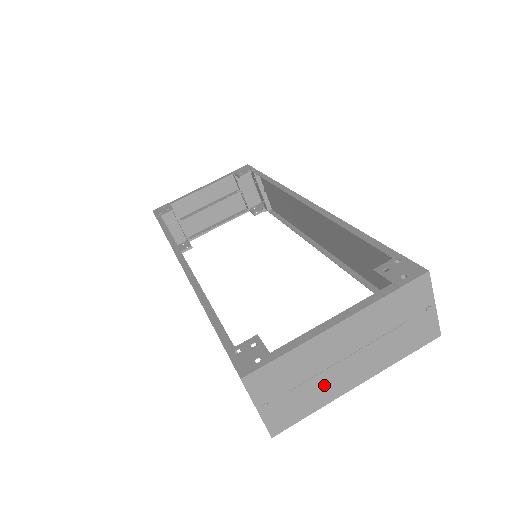
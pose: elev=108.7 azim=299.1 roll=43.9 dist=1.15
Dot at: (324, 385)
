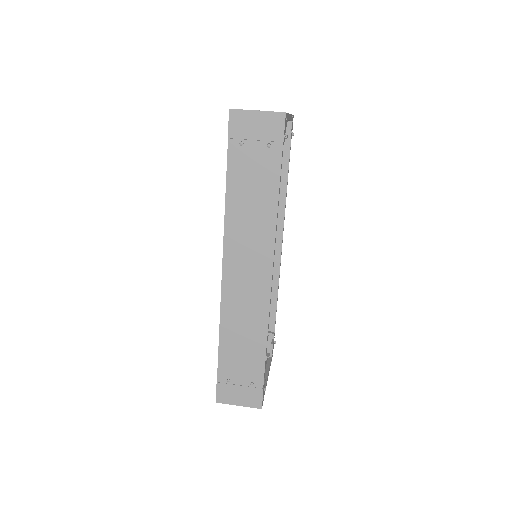
Dot at: occluded
